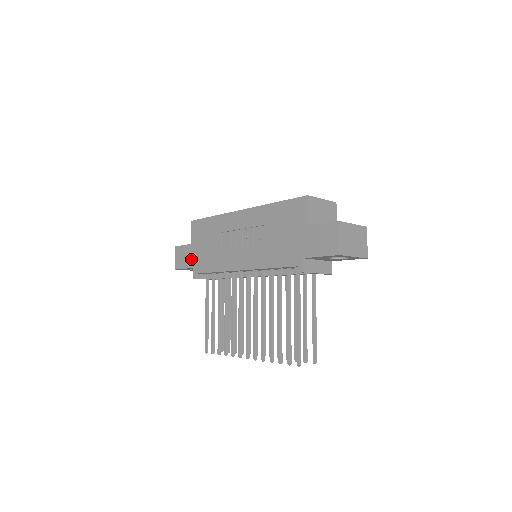
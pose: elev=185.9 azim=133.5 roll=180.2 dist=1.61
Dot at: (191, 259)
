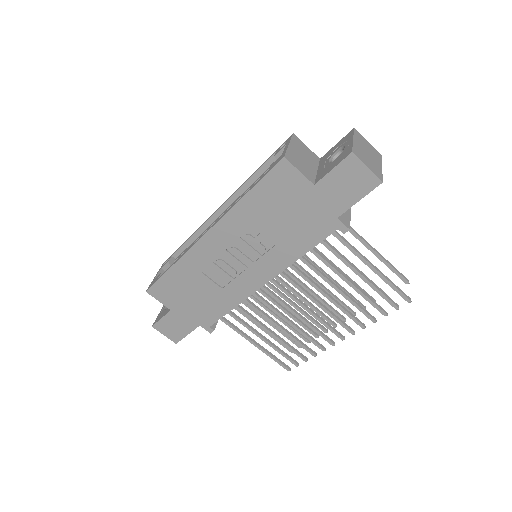
Dot at: (188, 321)
